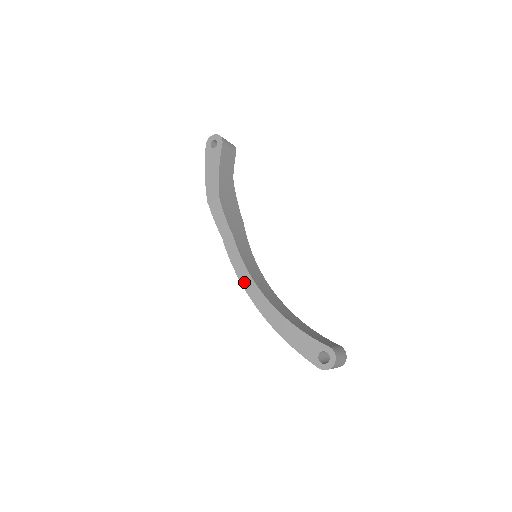
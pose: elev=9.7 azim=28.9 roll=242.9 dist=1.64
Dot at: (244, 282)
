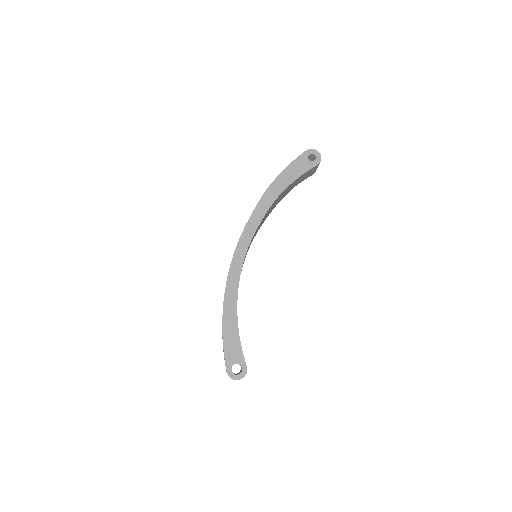
Dot at: (234, 265)
